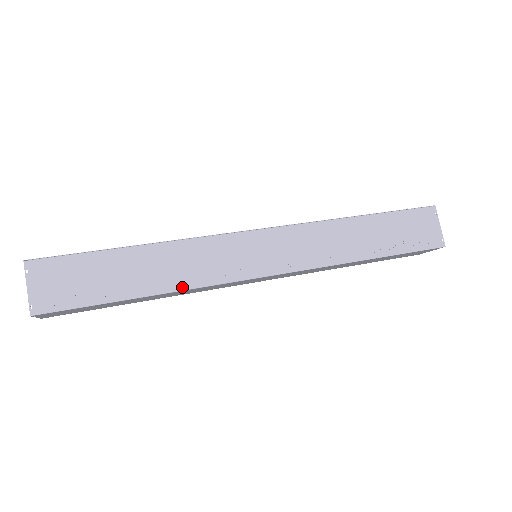
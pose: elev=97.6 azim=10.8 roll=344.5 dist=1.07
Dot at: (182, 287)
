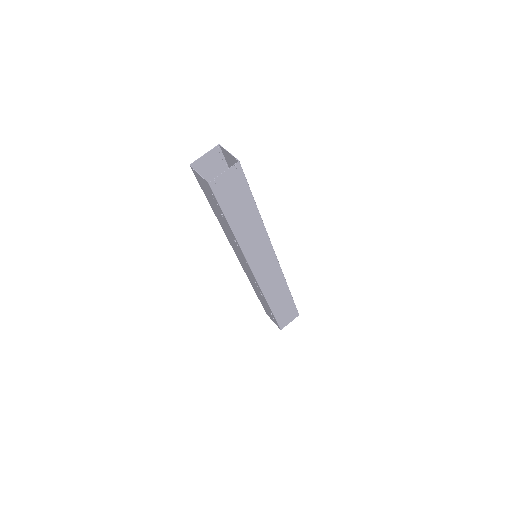
Dot at: (263, 223)
